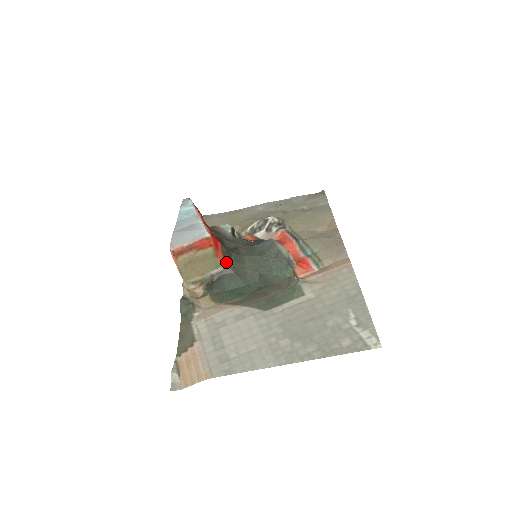
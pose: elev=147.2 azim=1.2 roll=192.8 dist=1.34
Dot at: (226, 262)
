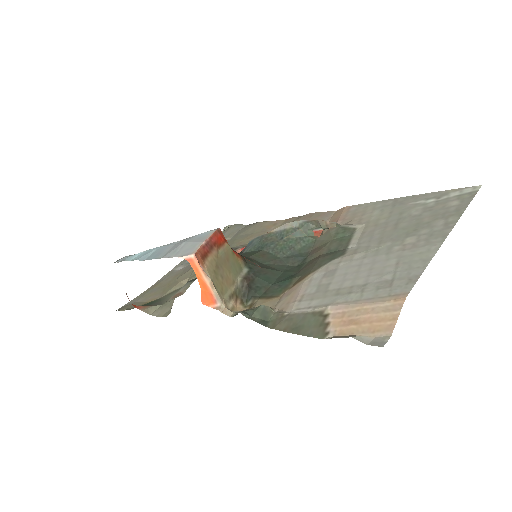
Dot at: (245, 261)
